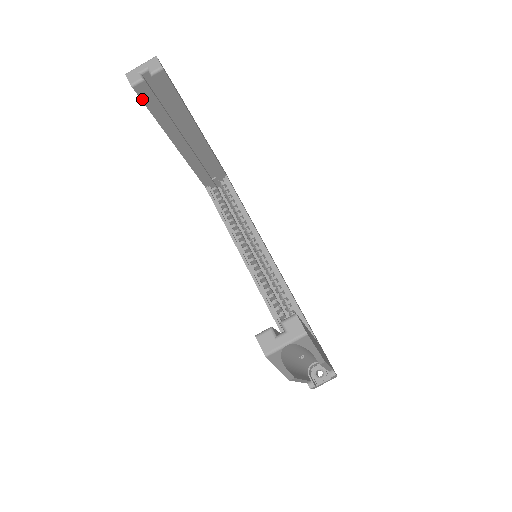
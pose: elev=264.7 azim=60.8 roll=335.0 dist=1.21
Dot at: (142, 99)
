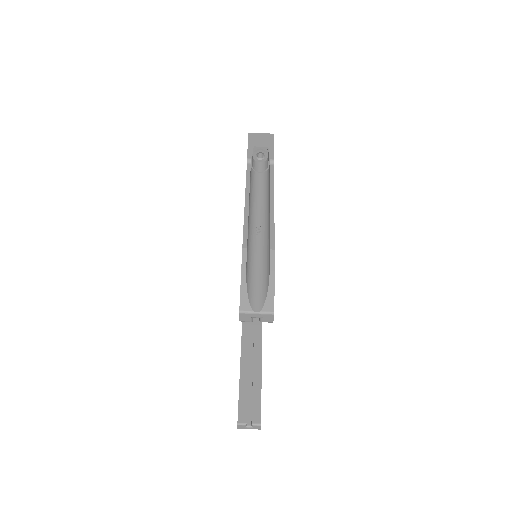
Dot at: occluded
